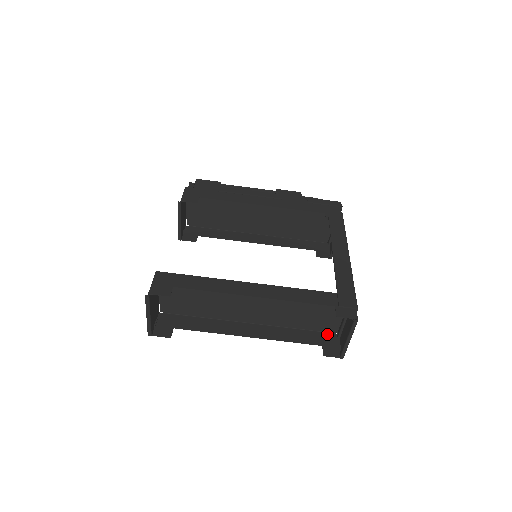
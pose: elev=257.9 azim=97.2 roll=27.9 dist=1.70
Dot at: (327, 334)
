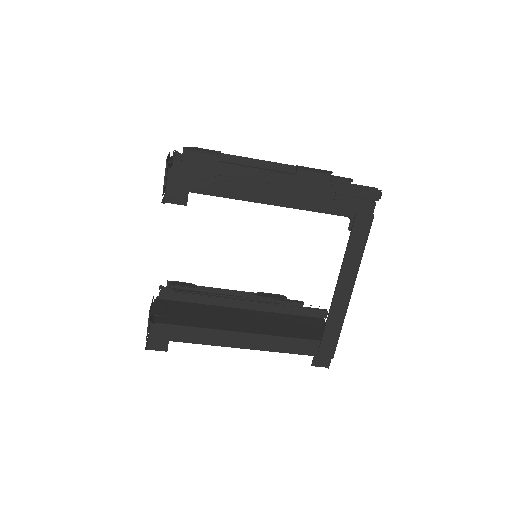
Dot at: occluded
